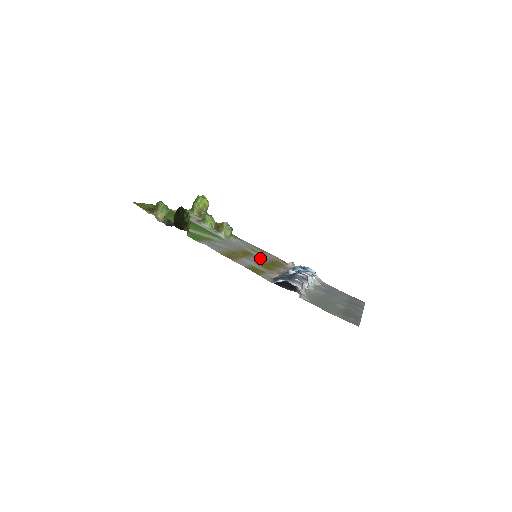
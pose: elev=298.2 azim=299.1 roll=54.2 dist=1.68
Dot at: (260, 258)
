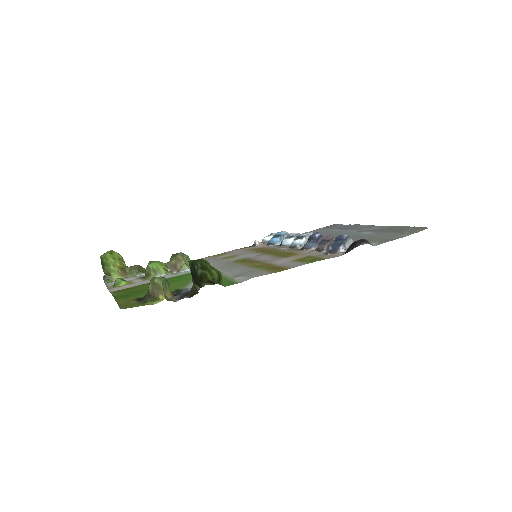
Dot at: (254, 256)
